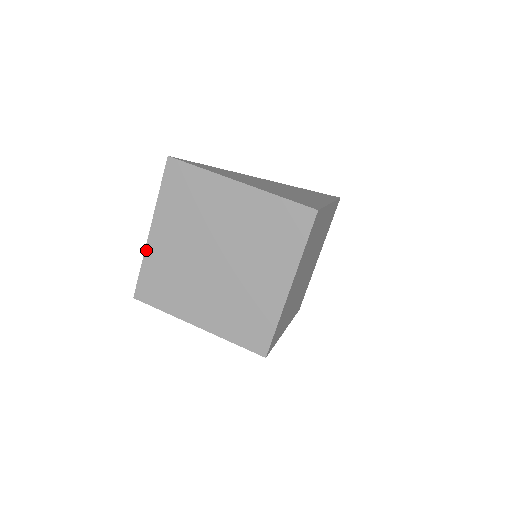
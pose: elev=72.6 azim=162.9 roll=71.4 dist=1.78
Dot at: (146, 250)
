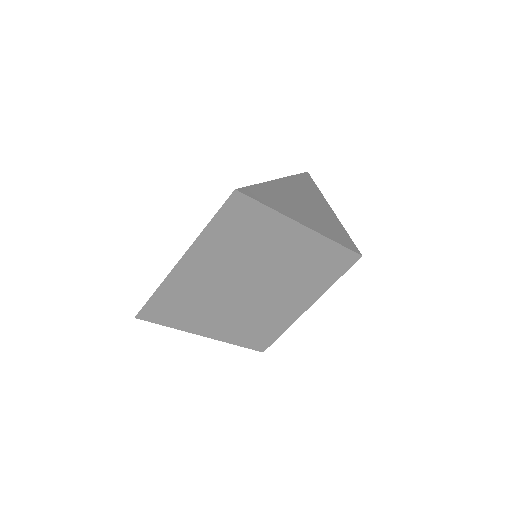
Dot at: (168, 277)
